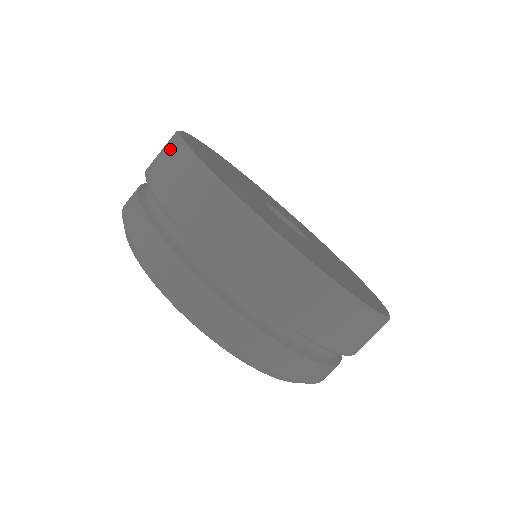
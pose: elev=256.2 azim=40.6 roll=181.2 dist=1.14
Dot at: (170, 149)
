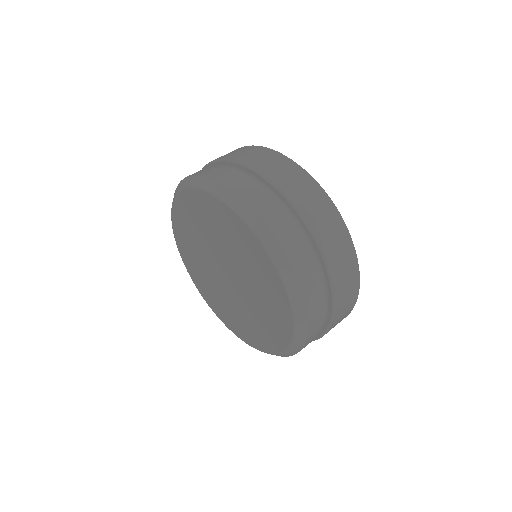
Dot at: occluded
